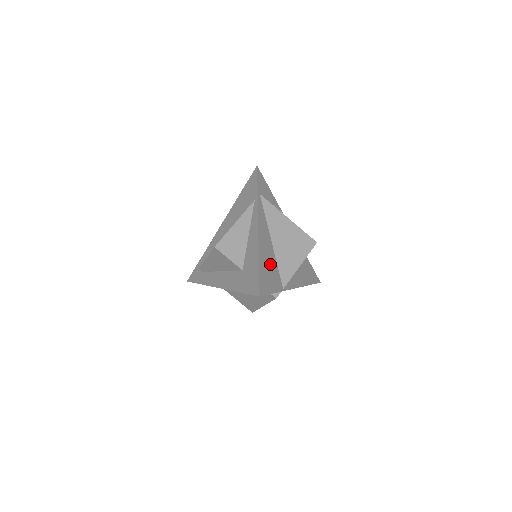
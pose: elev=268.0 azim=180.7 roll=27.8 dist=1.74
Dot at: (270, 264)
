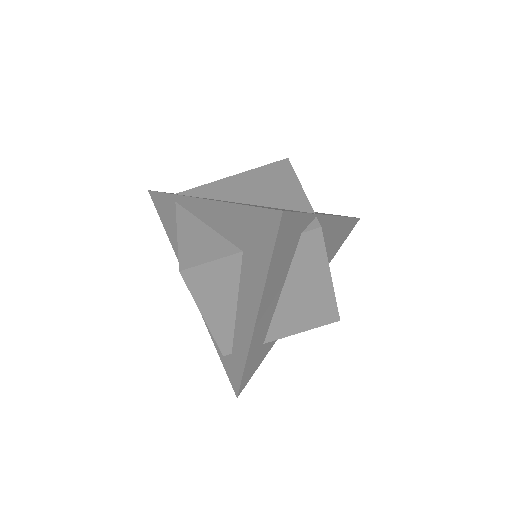
Dot at: occluded
